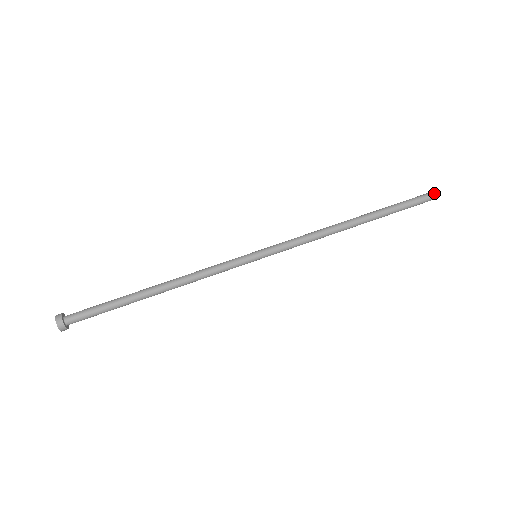
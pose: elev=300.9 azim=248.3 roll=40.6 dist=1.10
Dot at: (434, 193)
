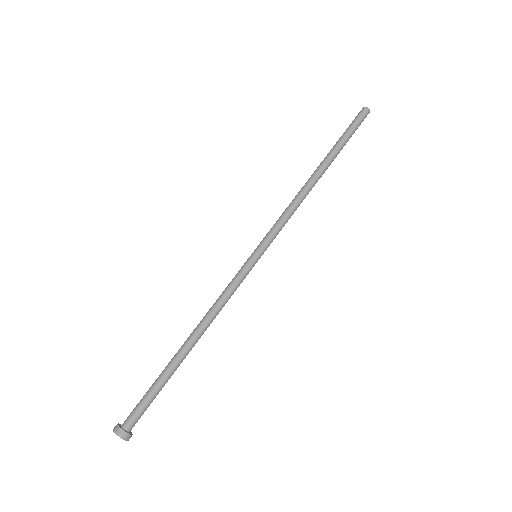
Dot at: (366, 107)
